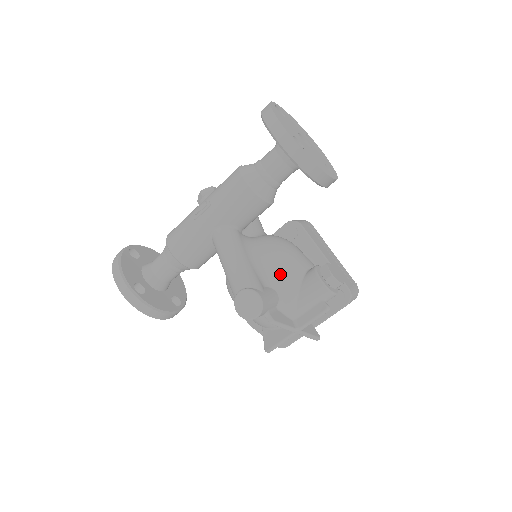
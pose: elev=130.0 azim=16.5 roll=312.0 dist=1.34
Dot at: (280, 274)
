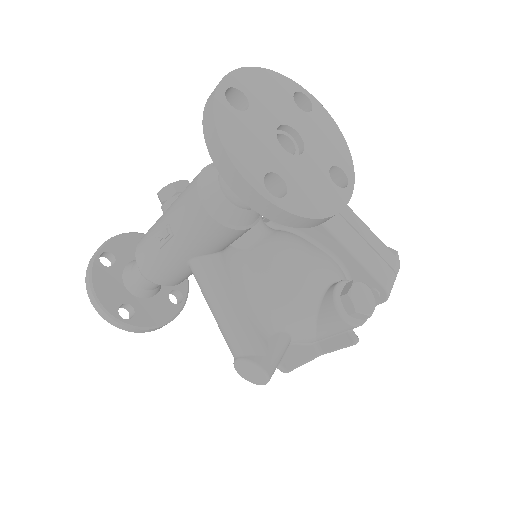
Dot at: (287, 314)
